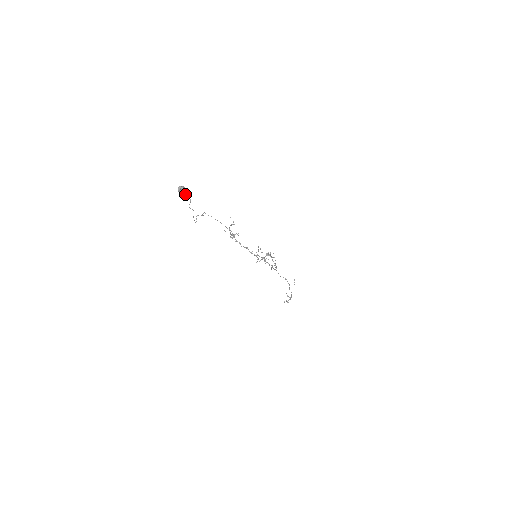
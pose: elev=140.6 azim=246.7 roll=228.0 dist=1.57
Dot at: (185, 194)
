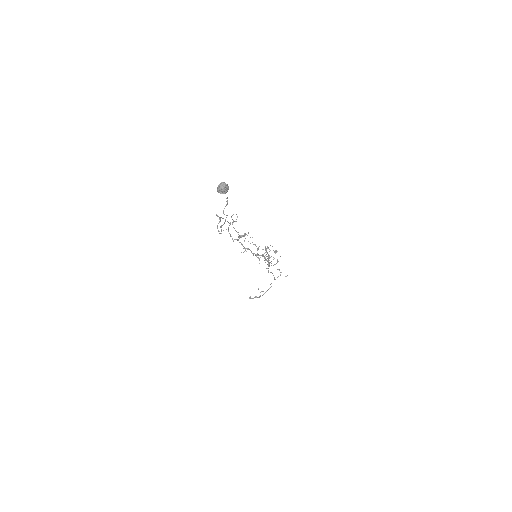
Dot at: occluded
